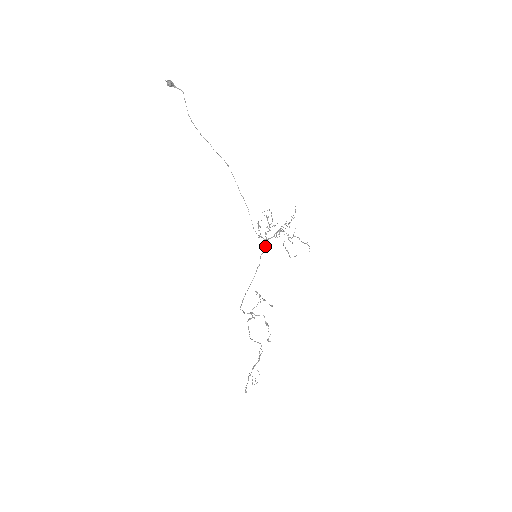
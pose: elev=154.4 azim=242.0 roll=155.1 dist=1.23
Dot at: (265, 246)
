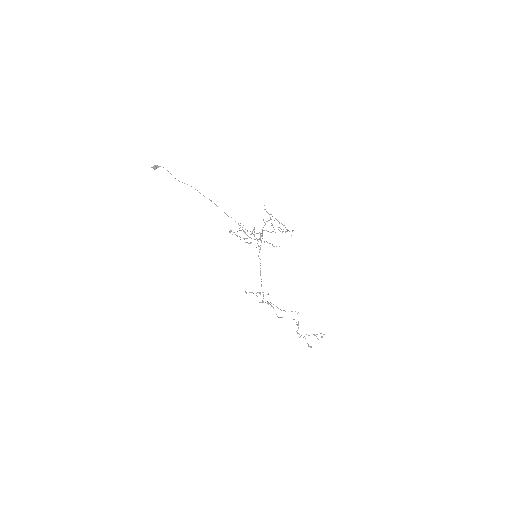
Dot at: (258, 246)
